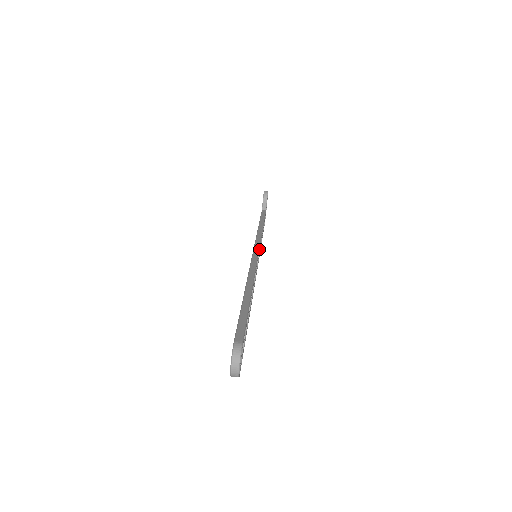
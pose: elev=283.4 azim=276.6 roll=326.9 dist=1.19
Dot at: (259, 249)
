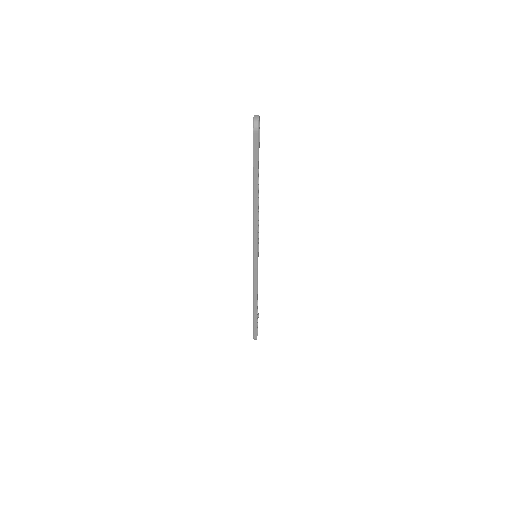
Dot at: (258, 250)
